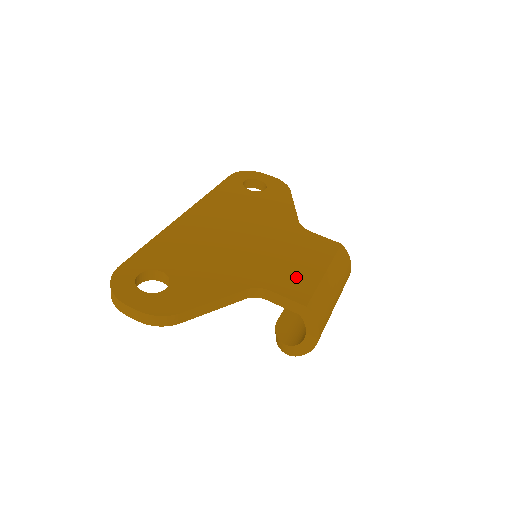
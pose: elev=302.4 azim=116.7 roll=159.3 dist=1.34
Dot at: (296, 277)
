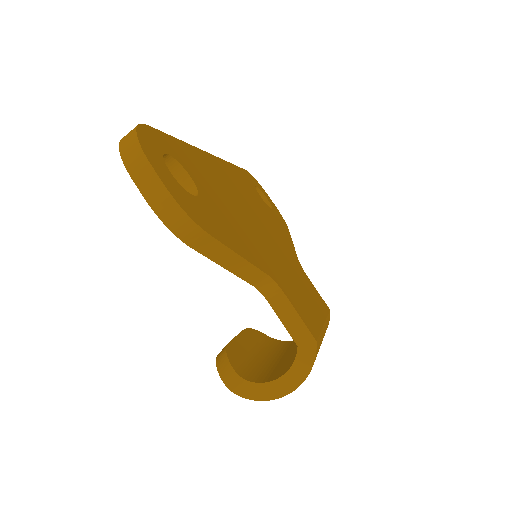
Dot at: (304, 304)
